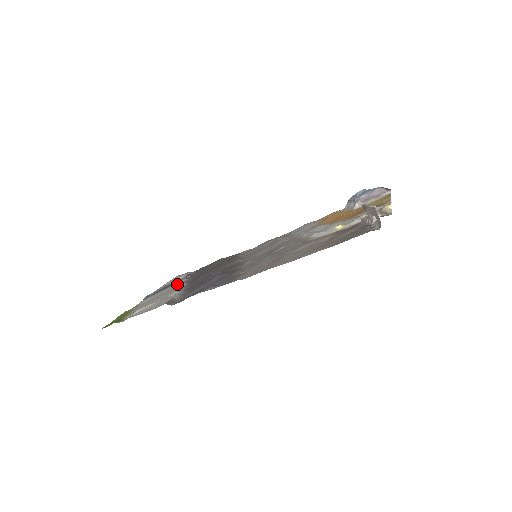
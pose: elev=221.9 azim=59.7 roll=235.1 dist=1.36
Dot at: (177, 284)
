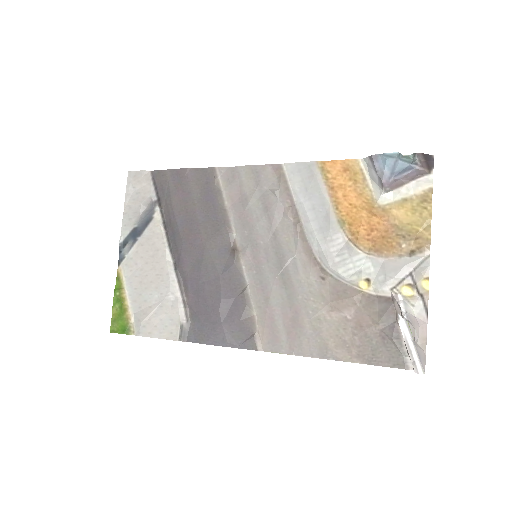
Dot at: (155, 241)
